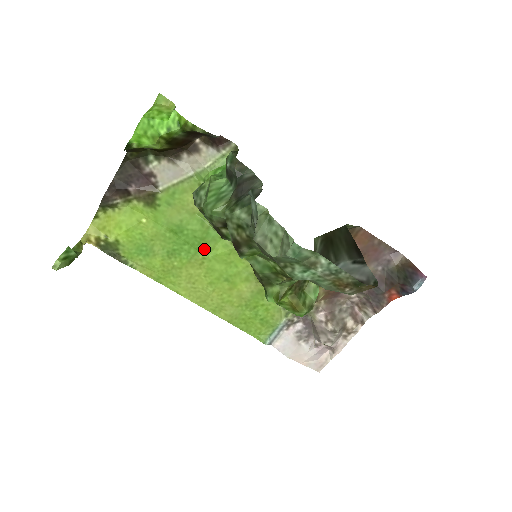
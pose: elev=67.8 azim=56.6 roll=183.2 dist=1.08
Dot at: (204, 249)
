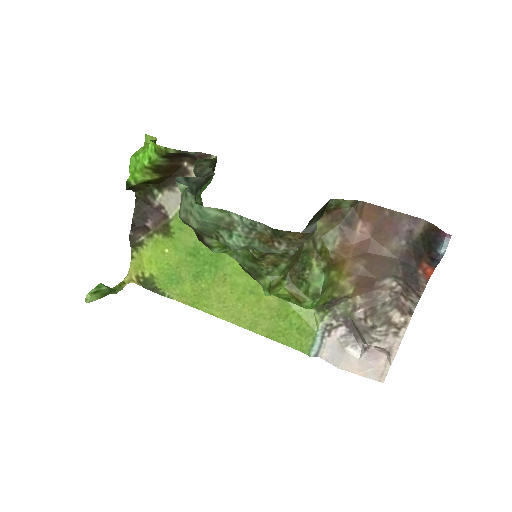
Dot at: (222, 265)
